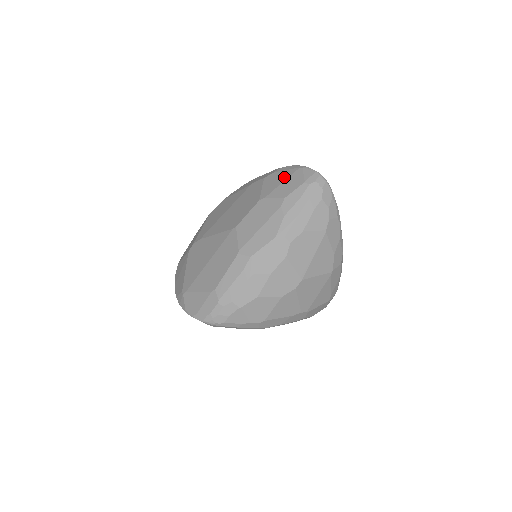
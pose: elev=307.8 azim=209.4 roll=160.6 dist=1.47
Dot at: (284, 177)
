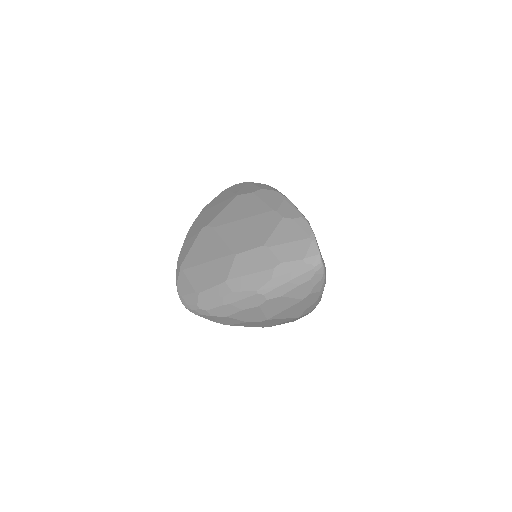
Dot at: (294, 237)
